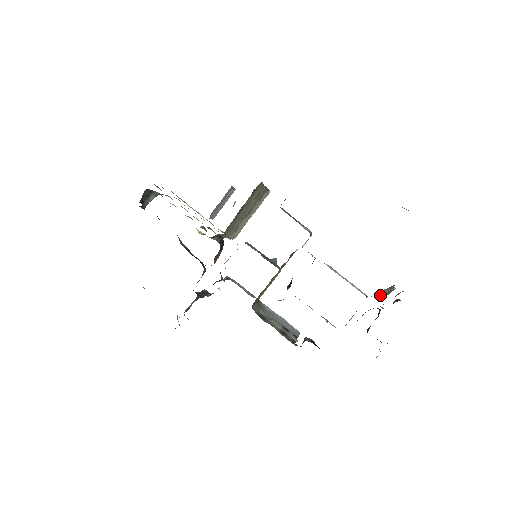
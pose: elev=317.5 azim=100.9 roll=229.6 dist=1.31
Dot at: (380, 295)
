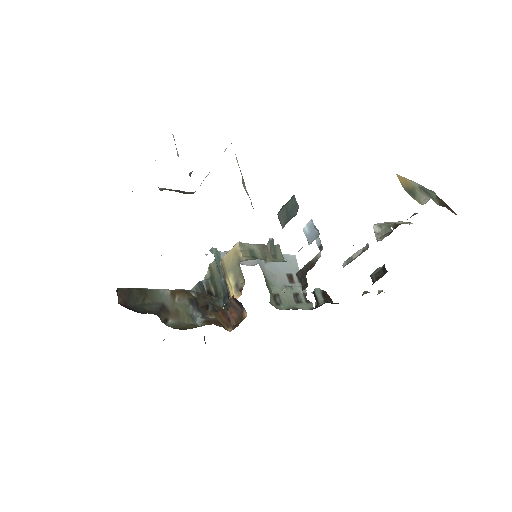
Dot at: (377, 230)
